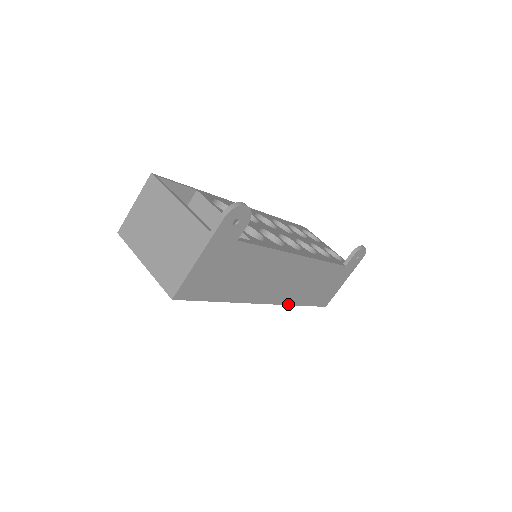
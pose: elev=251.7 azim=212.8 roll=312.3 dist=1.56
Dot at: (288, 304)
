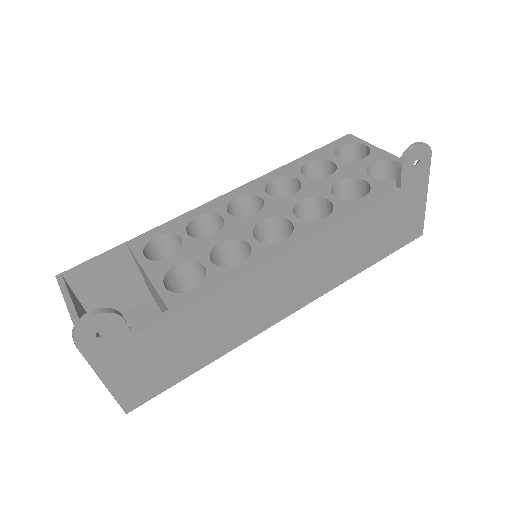
Dot at: (333, 287)
